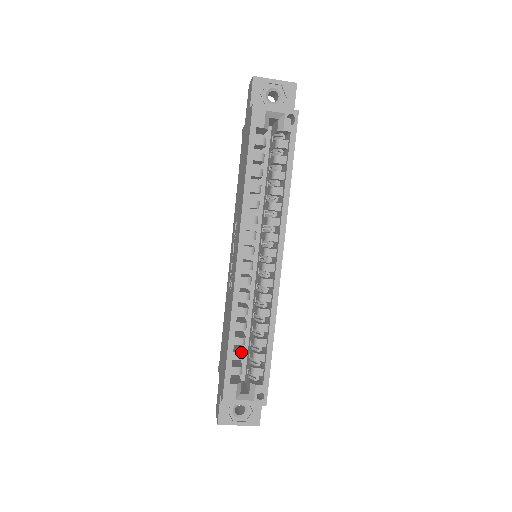
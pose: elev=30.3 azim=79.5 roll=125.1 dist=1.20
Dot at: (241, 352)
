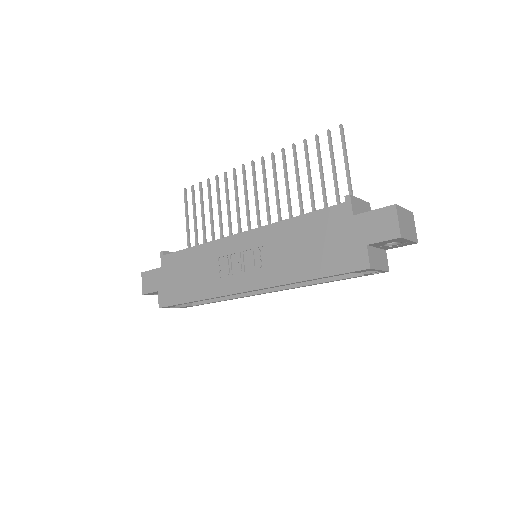
Dot at: occluded
